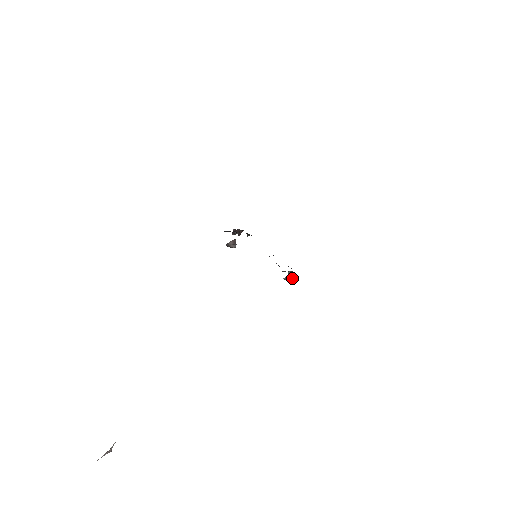
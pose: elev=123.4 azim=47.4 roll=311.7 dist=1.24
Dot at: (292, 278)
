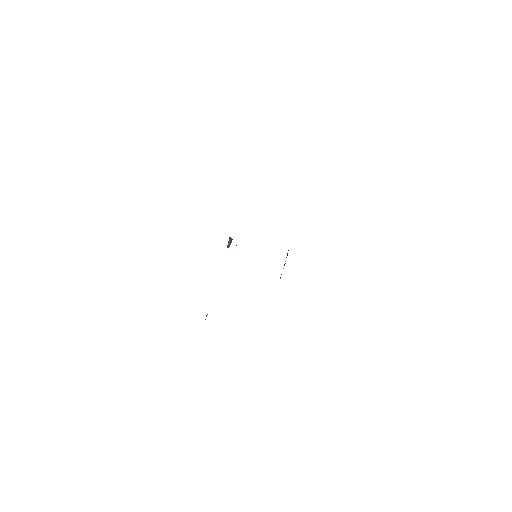
Dot at: (287, 255)
